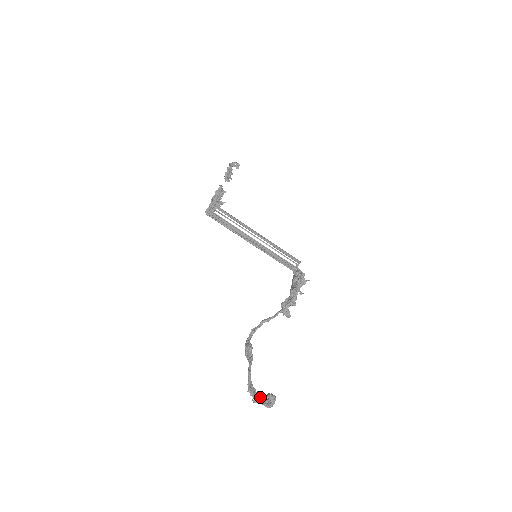
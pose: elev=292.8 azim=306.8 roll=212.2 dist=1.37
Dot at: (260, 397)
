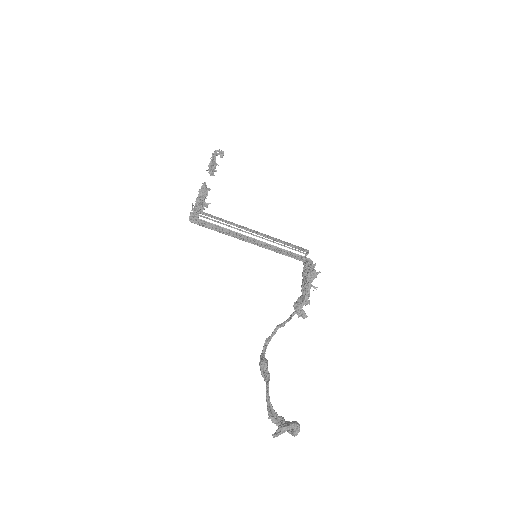
Dot at: (280, 429)
